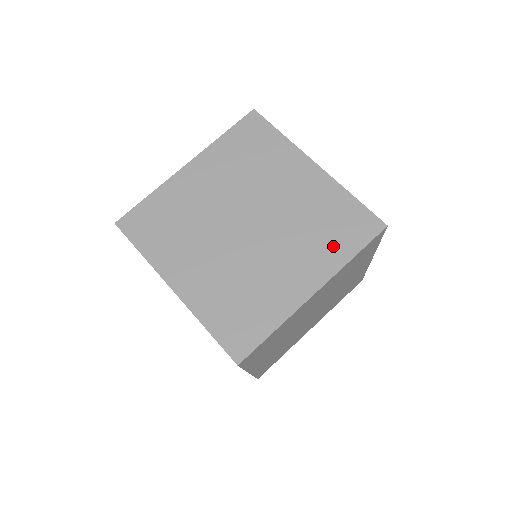
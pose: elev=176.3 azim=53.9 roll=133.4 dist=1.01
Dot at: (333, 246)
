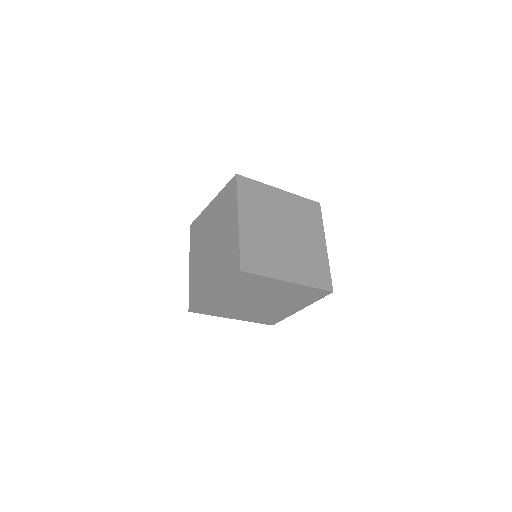
Dot at: (306, 300)
